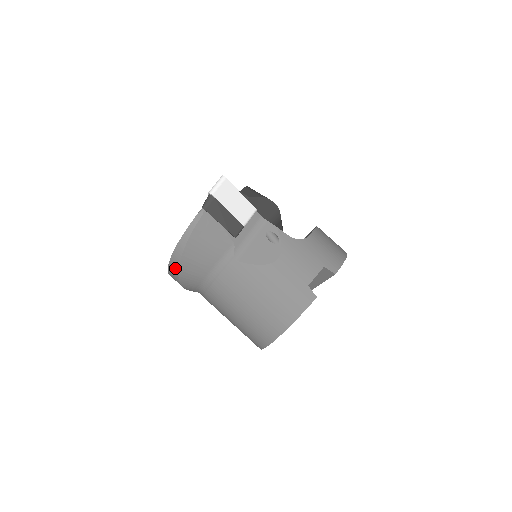
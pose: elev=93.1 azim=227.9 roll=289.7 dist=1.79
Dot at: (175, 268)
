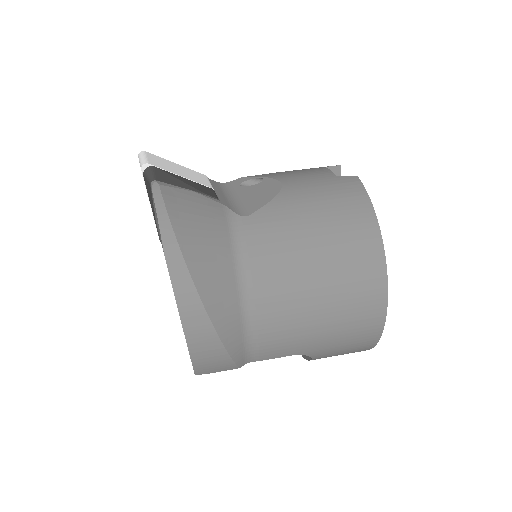
Dot at: (189, 295)
